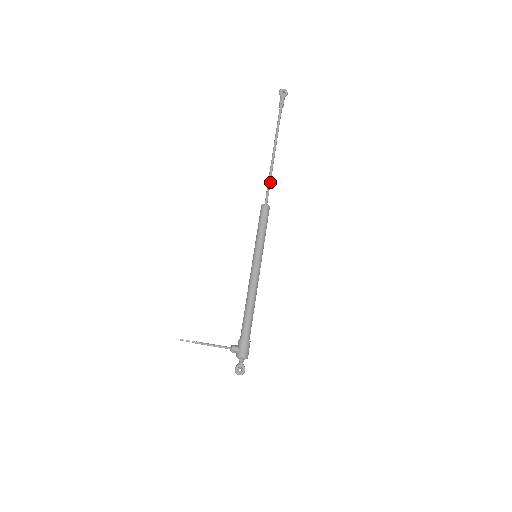
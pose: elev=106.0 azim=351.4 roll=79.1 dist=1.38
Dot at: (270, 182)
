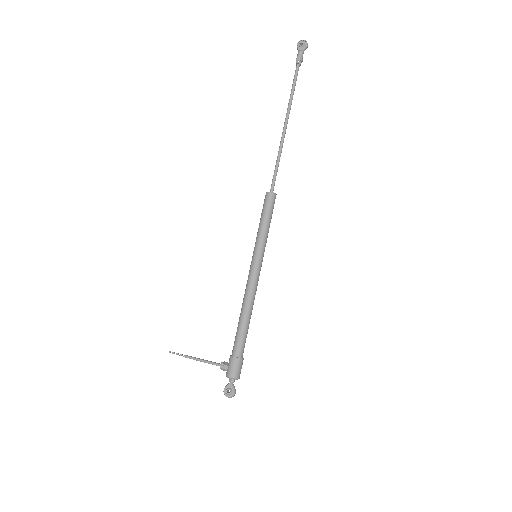
Dot at: (278, 163)
